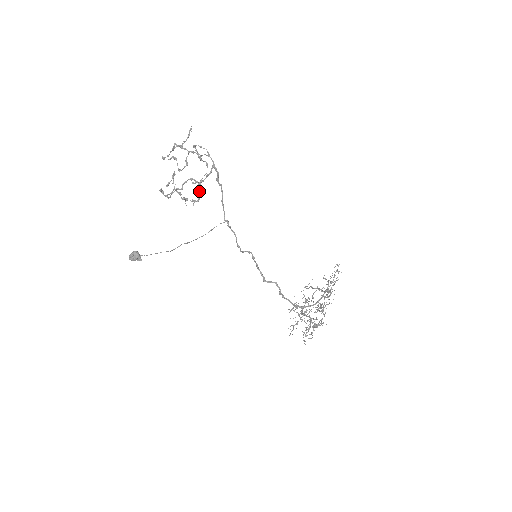
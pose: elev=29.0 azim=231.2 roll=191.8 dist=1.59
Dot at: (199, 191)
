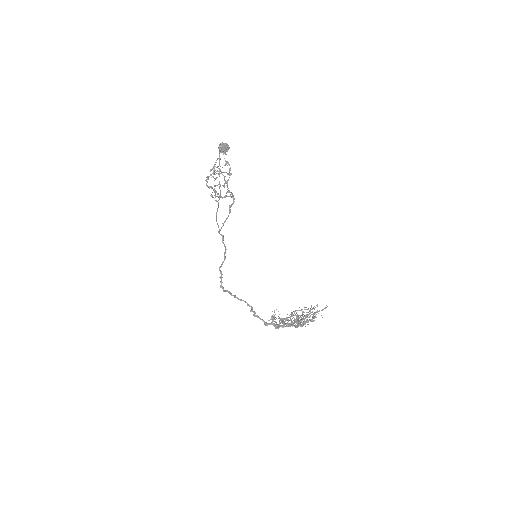
Dot at: (226, 195)
